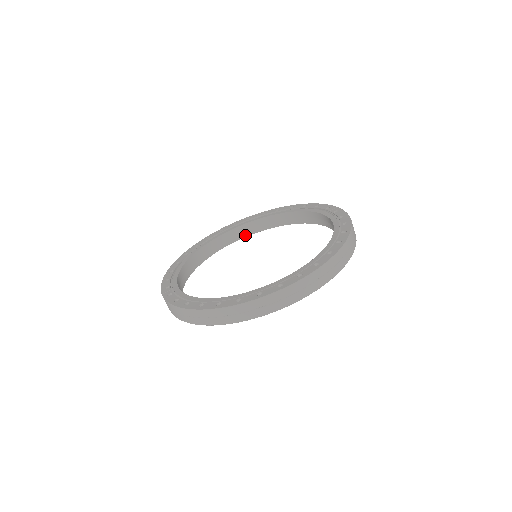
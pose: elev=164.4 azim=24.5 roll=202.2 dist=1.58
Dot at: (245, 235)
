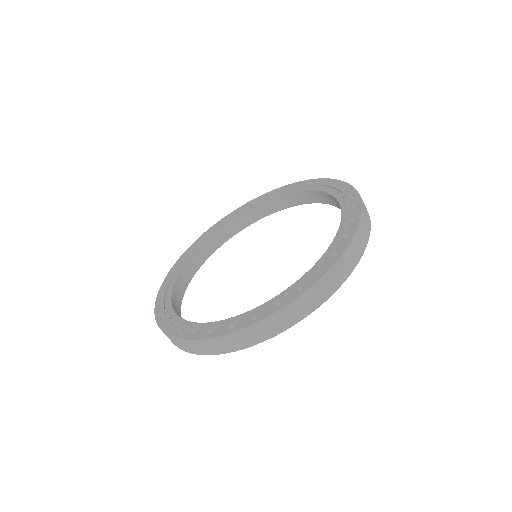
Dot at: (210, 253)
